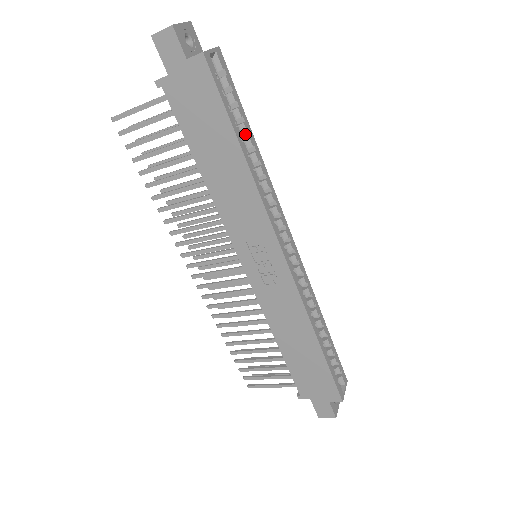
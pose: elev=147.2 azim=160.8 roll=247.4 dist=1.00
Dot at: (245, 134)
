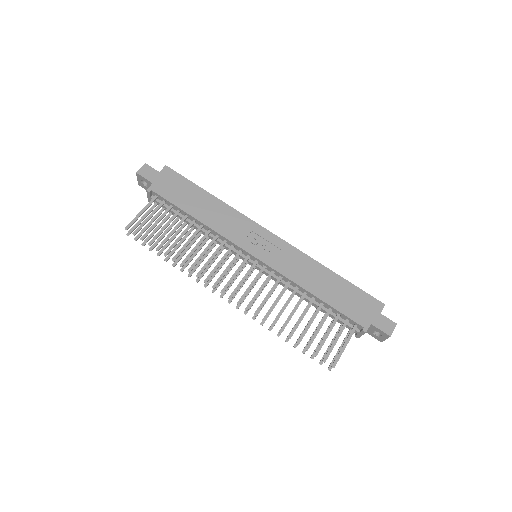
Dot at: occluded
